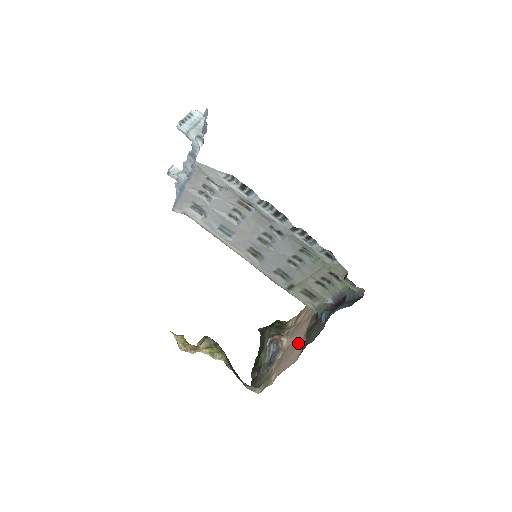
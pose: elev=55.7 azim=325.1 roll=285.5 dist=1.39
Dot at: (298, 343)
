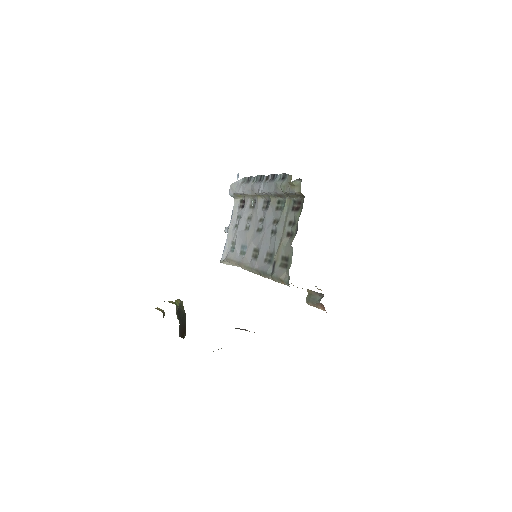
Dot at: occluded
